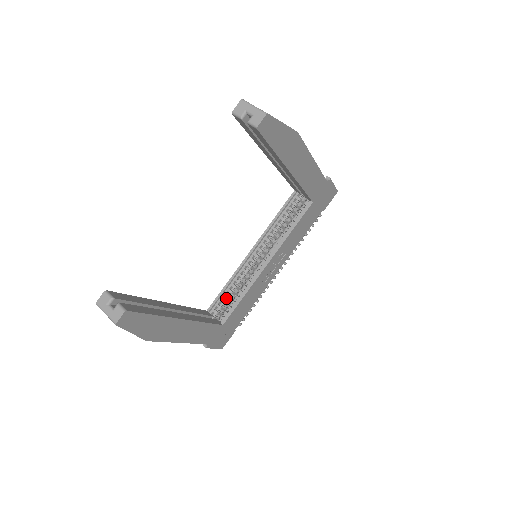
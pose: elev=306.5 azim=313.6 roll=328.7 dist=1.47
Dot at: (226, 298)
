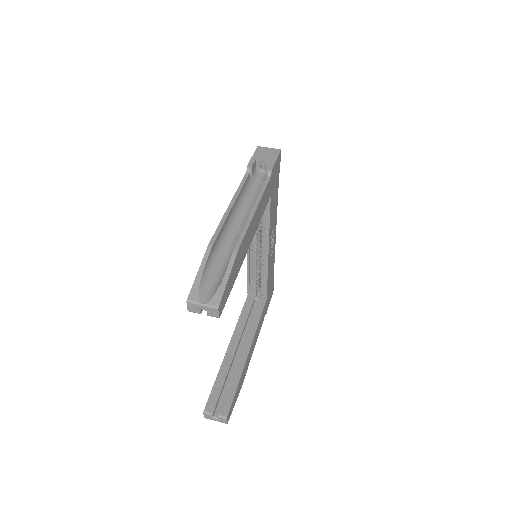
Dot at: (254, 282)
